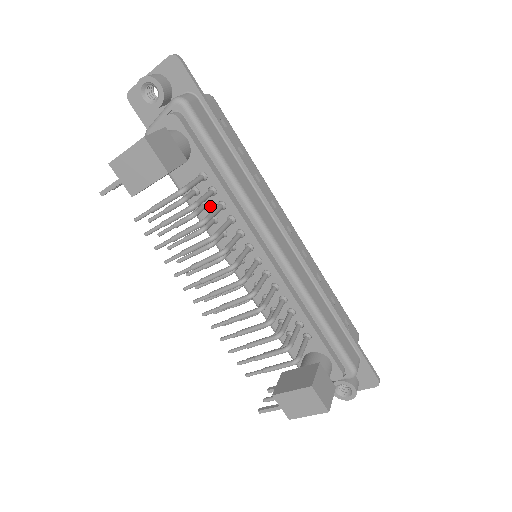
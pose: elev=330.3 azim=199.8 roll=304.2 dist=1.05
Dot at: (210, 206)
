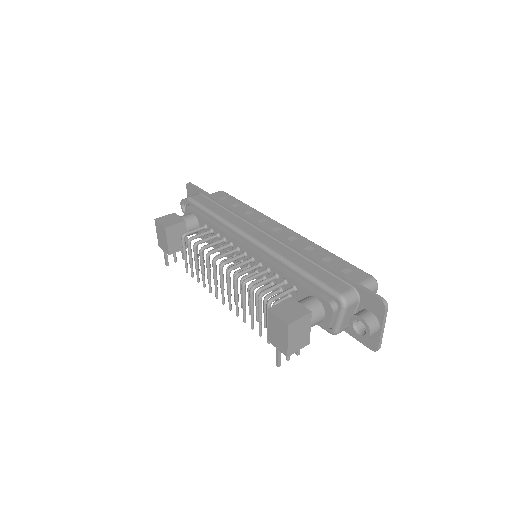
Dot at: occluded
